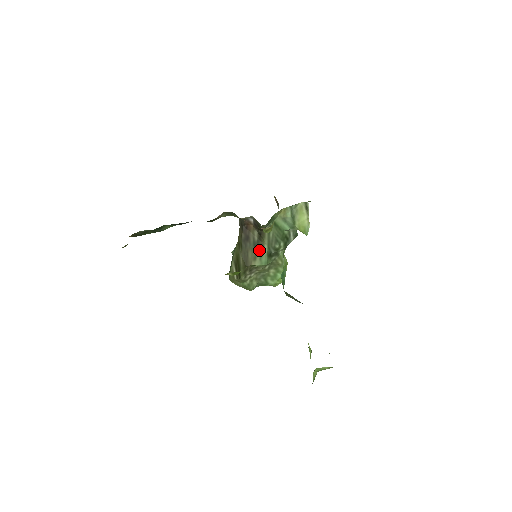
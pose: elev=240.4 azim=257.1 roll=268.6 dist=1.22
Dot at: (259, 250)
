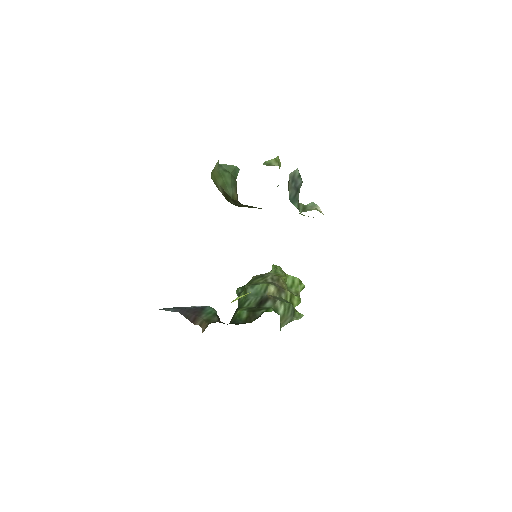
Dot at: occluded
